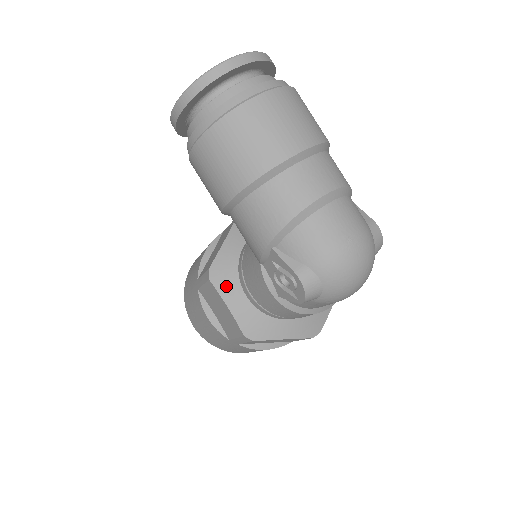
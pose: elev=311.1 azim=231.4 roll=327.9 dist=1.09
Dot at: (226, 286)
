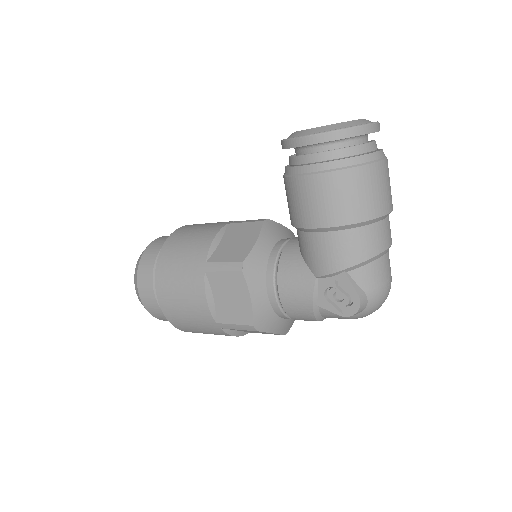
Dot at: (255, 281)
